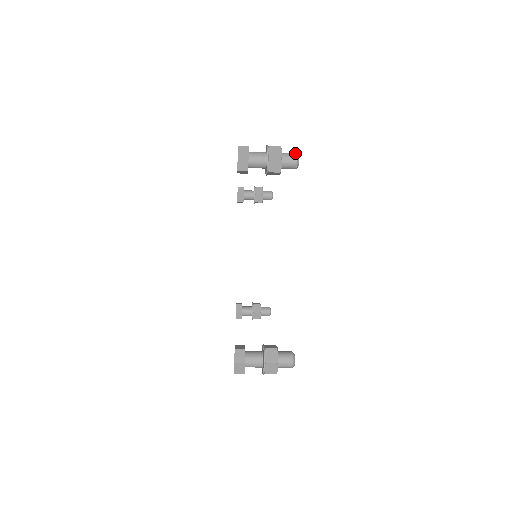
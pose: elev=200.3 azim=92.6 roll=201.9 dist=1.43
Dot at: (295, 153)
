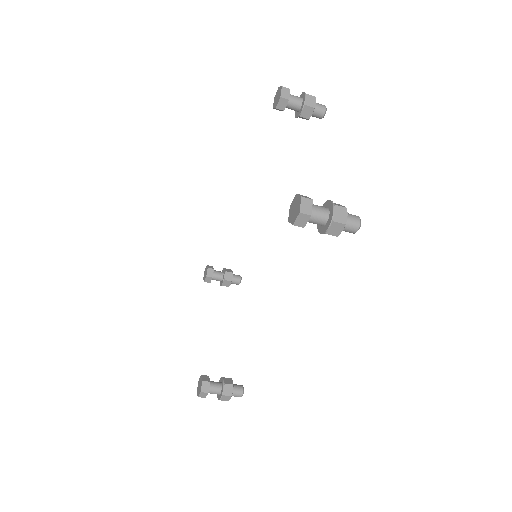
Dot at: occluded
